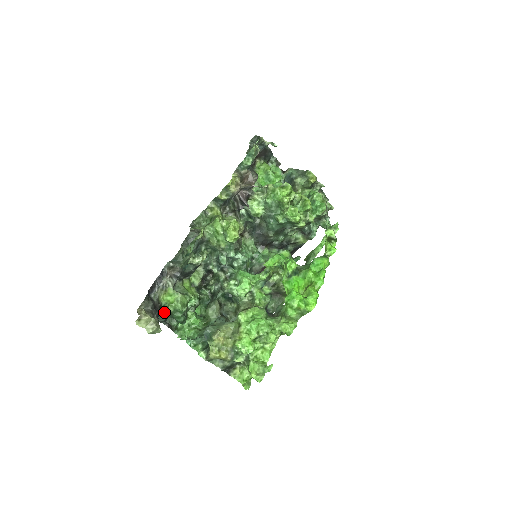
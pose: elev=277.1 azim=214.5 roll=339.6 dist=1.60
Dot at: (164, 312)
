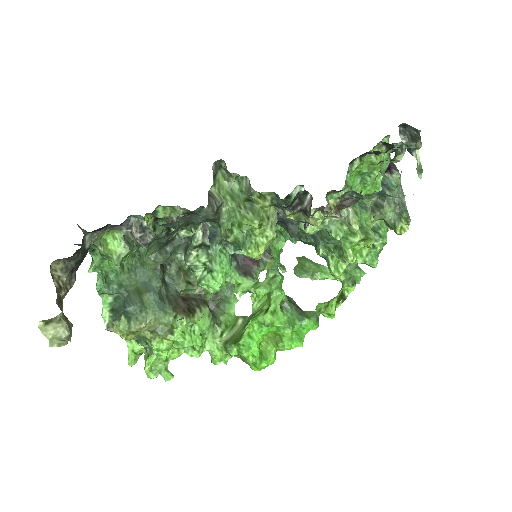
Dot at: occluded
